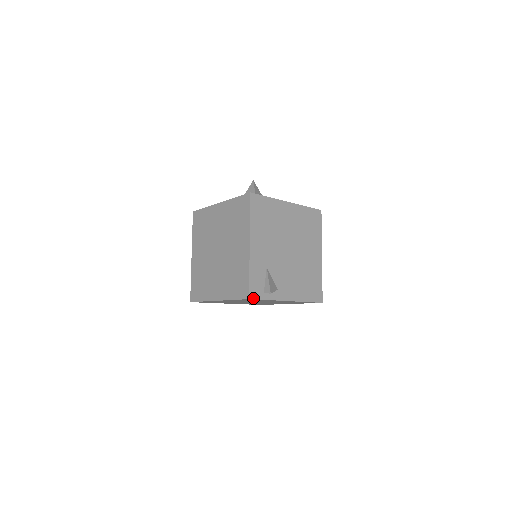
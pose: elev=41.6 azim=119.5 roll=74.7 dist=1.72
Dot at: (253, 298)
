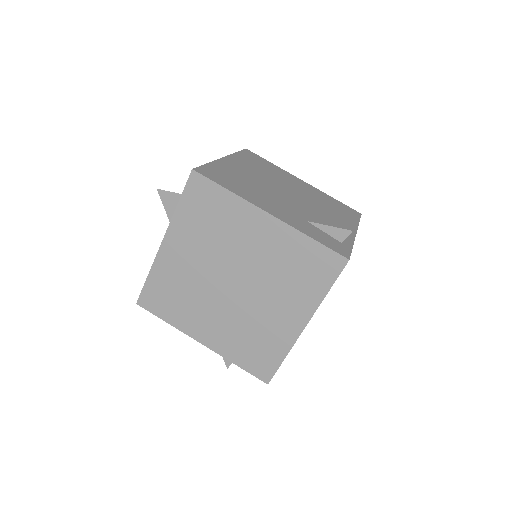
Dot at: (348, 256)
